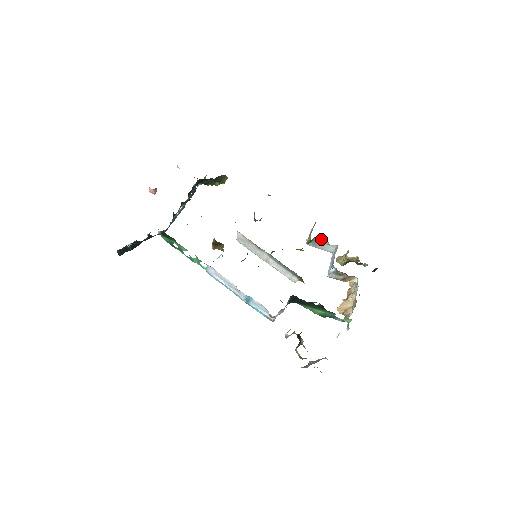
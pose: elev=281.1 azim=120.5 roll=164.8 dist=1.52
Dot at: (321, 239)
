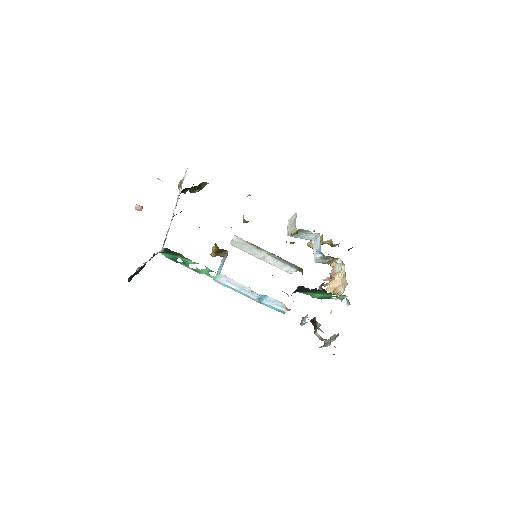
Dot at: (305, 230)
